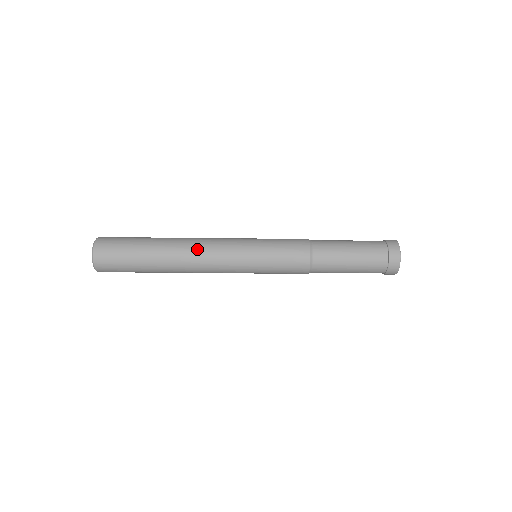
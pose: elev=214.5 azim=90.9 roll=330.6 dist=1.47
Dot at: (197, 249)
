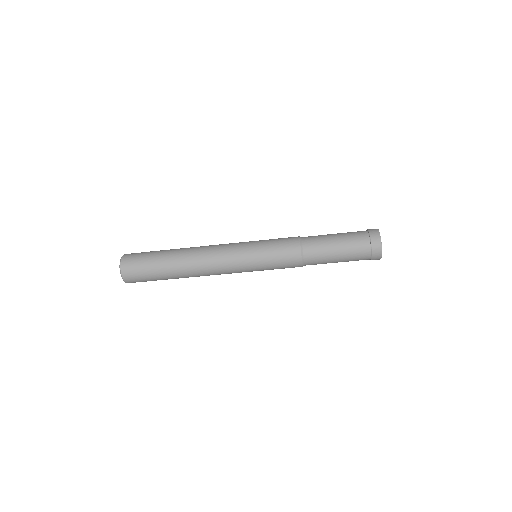
Dot at: (206, 268)
